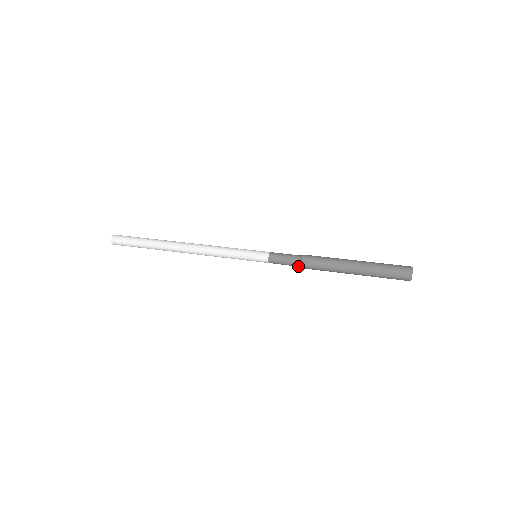
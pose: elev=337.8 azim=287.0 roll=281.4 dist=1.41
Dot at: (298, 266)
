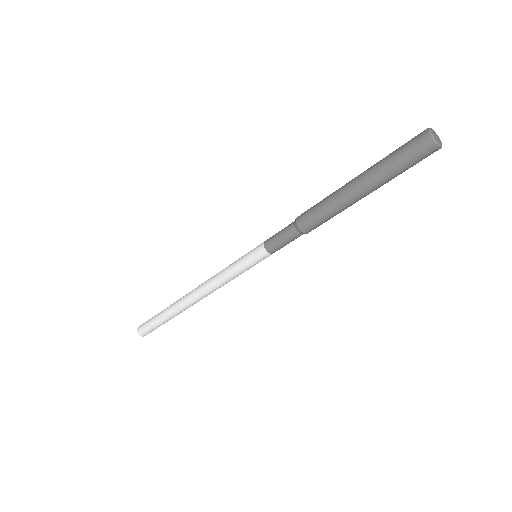
Dot at: (295, 230)
